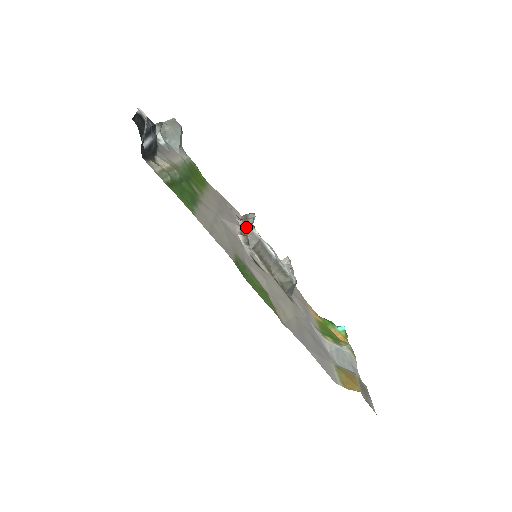
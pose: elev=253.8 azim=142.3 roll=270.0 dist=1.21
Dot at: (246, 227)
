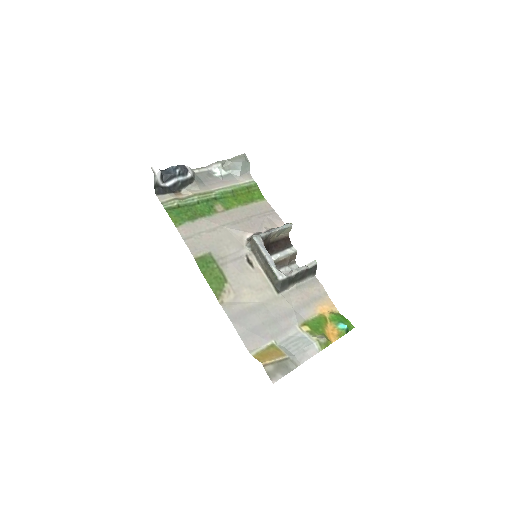
Dot at: (254, 235)
